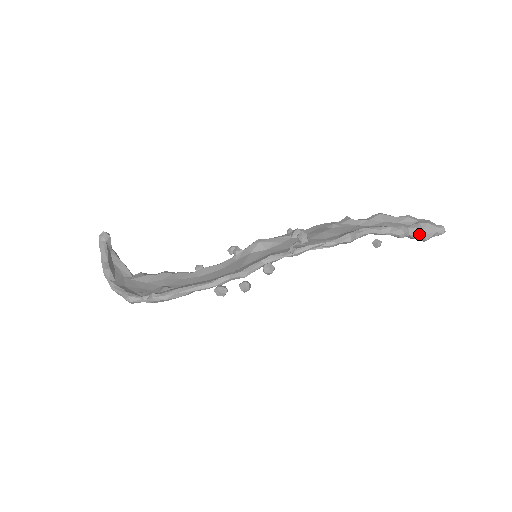
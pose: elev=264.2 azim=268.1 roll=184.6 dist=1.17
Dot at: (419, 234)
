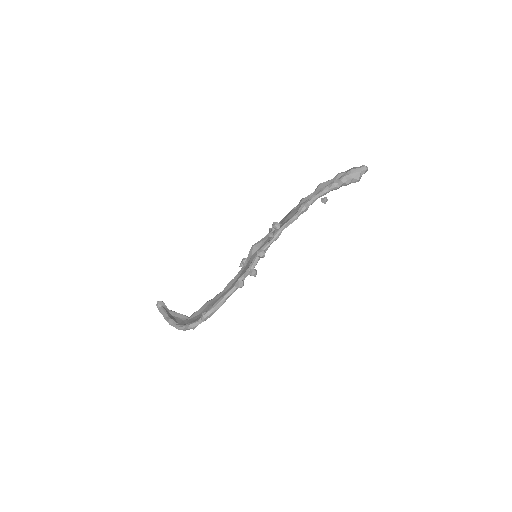
Dot at: (349, 179)
